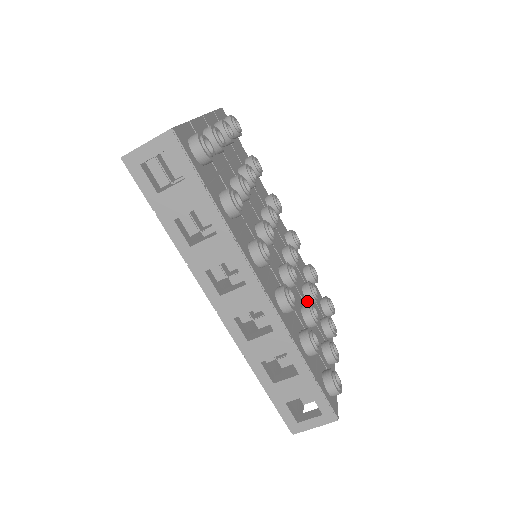
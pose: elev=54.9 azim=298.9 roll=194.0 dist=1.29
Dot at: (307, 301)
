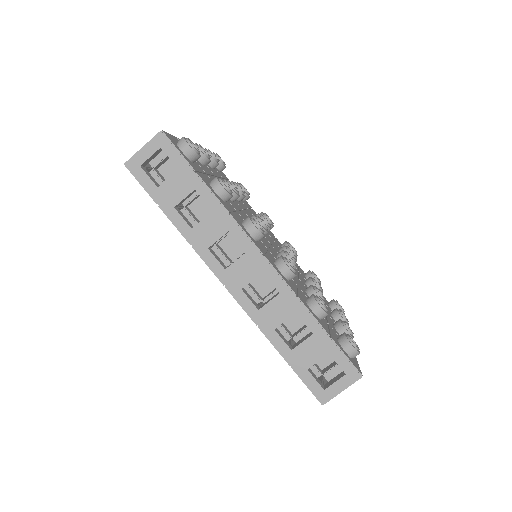
Dot at: occluded
